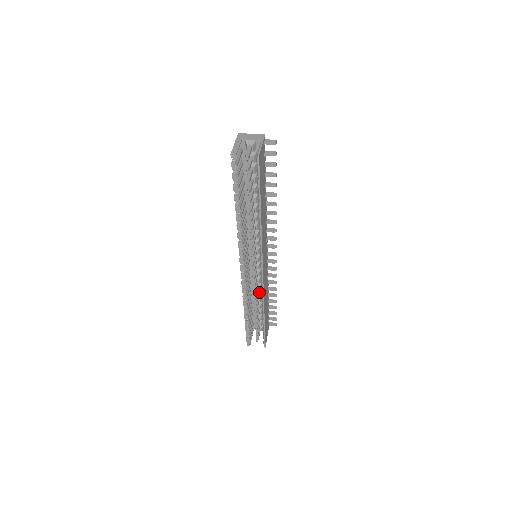
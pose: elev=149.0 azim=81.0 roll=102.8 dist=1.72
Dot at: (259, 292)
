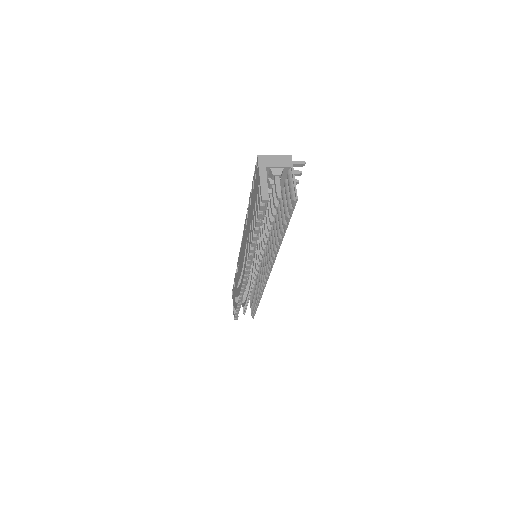
Dot at: occluded
